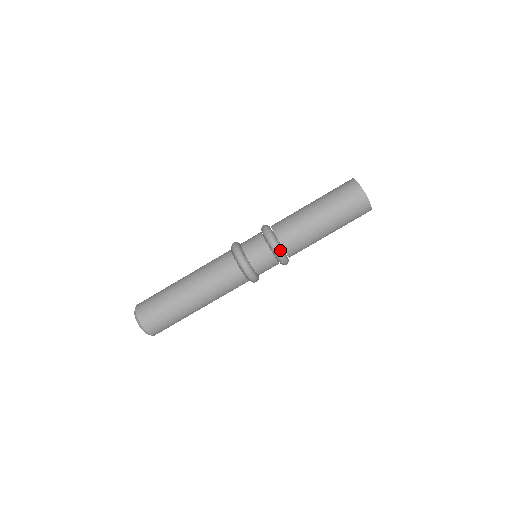
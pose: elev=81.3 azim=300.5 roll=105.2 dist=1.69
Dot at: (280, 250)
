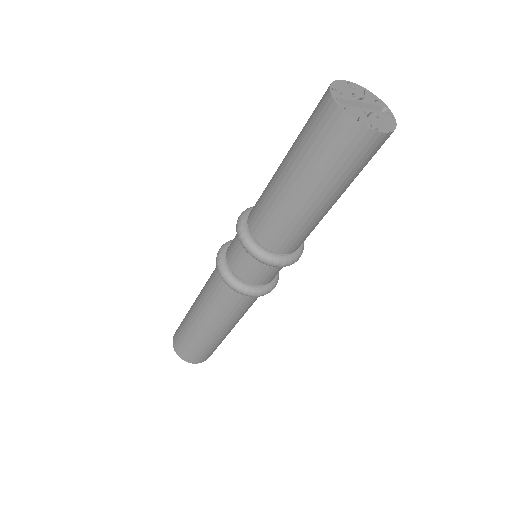
Dot at: (297, 259)
